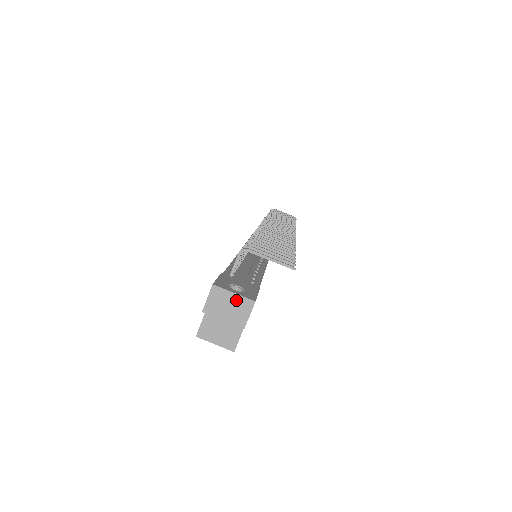
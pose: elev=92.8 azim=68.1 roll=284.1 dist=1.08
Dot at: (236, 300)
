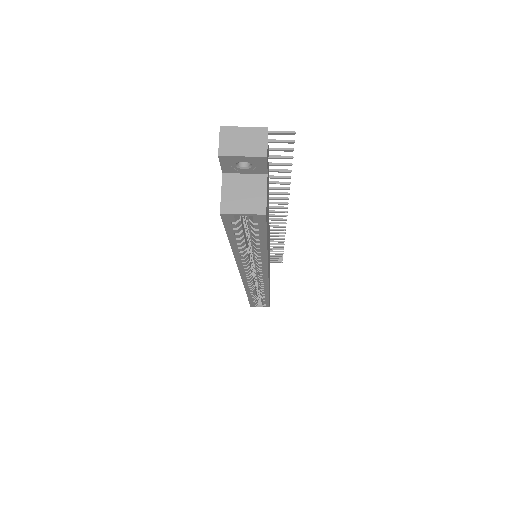
Dot at: (248, 133)
